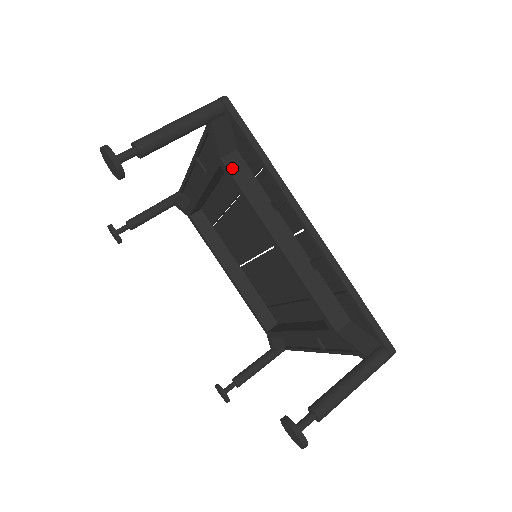
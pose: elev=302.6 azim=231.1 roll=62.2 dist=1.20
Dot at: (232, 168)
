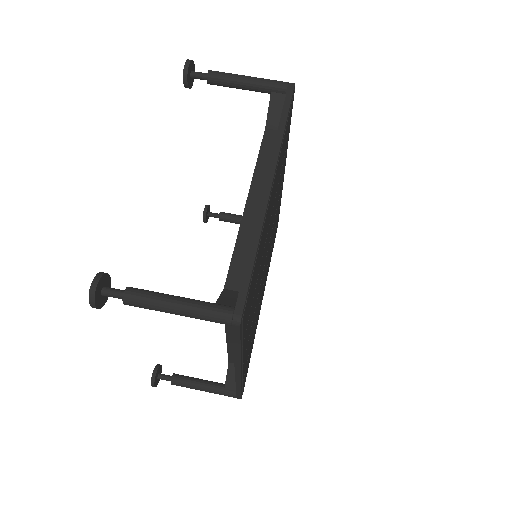
Dot at: occluded
